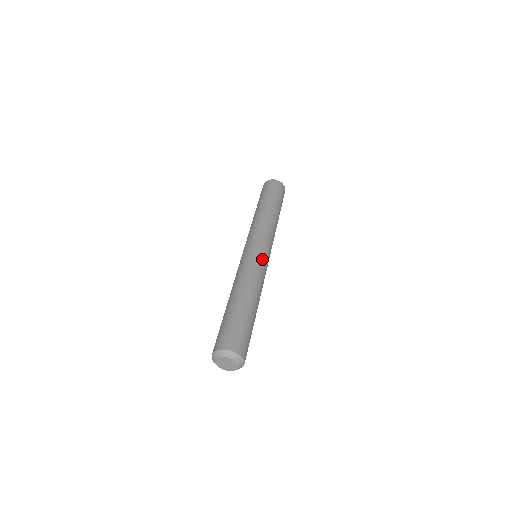
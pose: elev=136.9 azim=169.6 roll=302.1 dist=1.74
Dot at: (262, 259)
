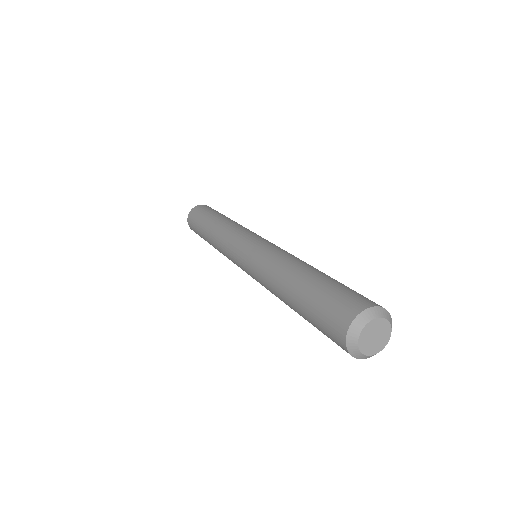
Dot at: (267, 243)
